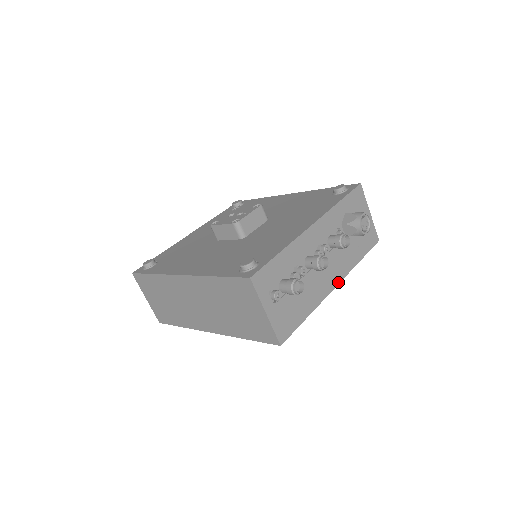
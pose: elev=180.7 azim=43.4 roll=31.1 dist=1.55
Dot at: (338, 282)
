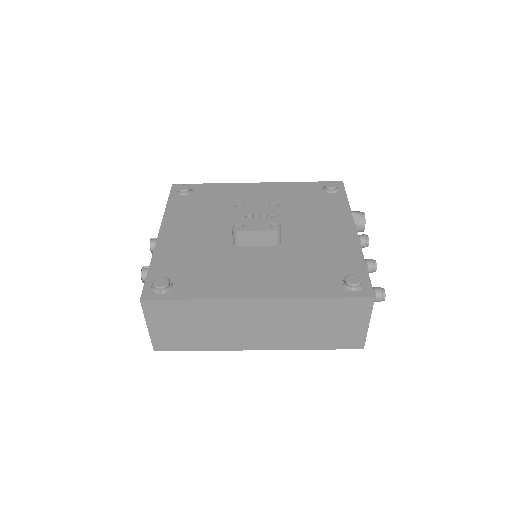
Dot at: occluded
